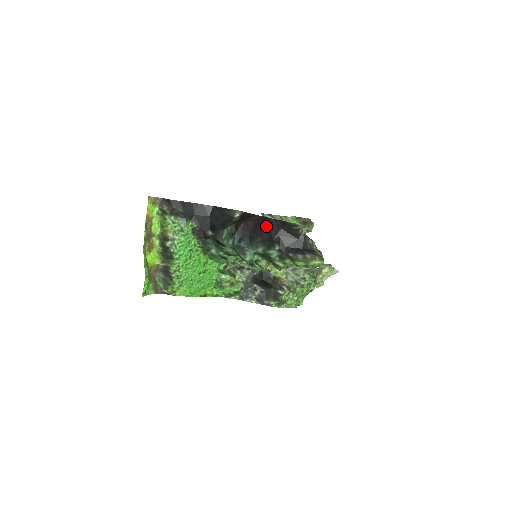
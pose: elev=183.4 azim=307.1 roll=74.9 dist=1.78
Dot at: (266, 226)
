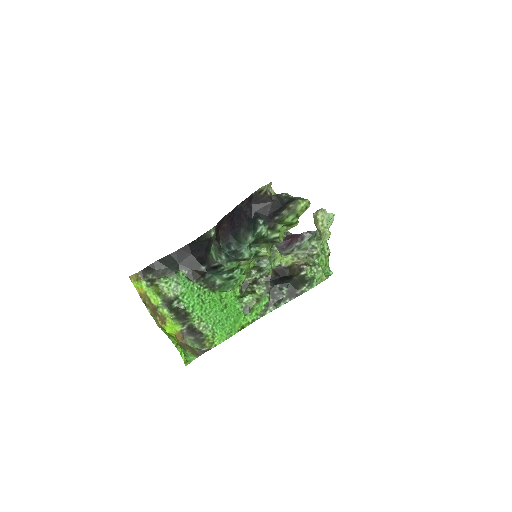
Dot at: (239, 214)
